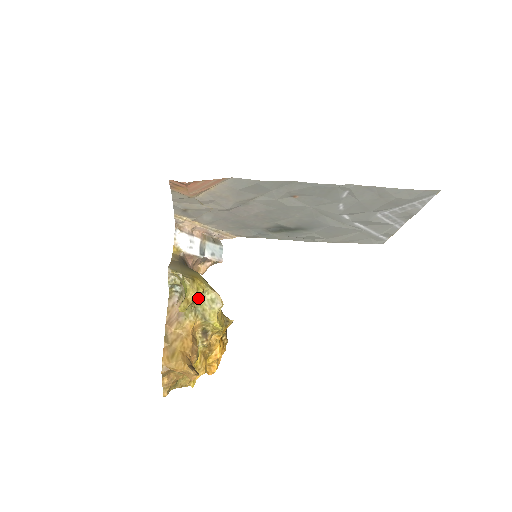
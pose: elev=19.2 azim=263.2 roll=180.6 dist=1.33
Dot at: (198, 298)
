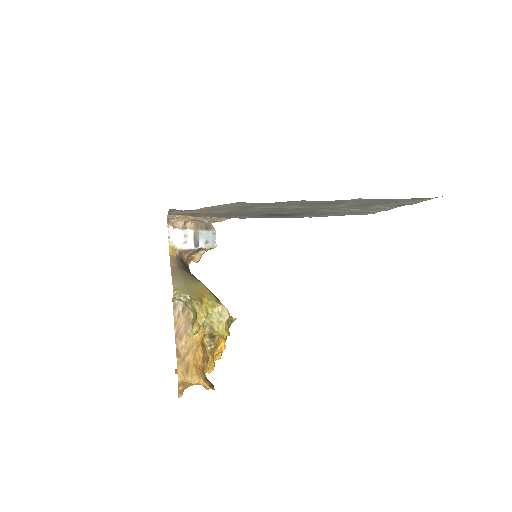
Dot at: occluded
